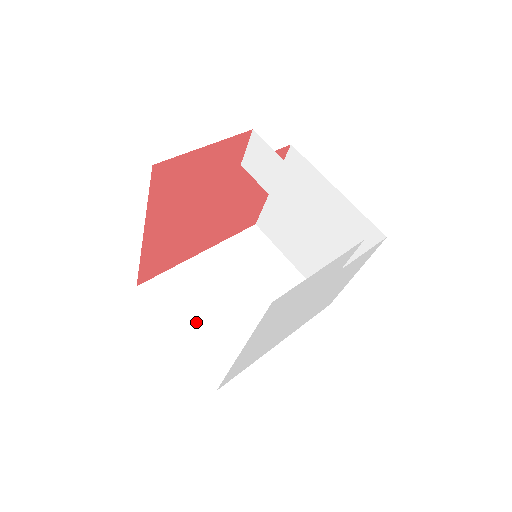
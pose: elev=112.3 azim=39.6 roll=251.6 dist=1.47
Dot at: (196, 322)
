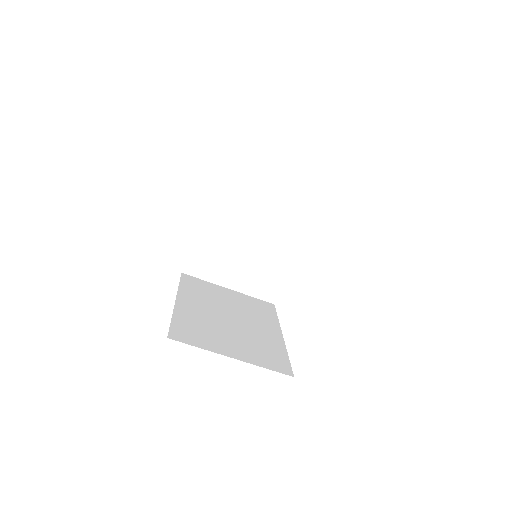
Dot at: (236, 271)
